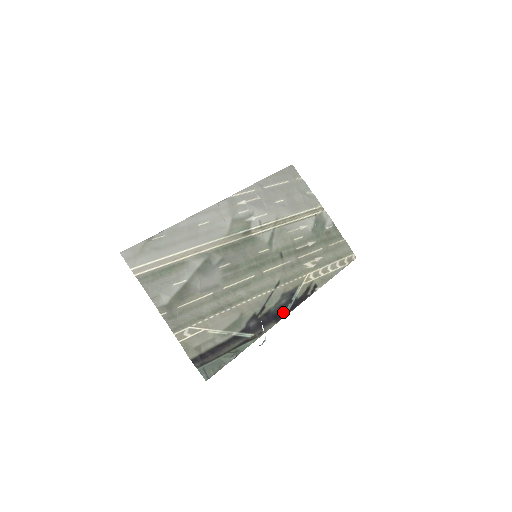
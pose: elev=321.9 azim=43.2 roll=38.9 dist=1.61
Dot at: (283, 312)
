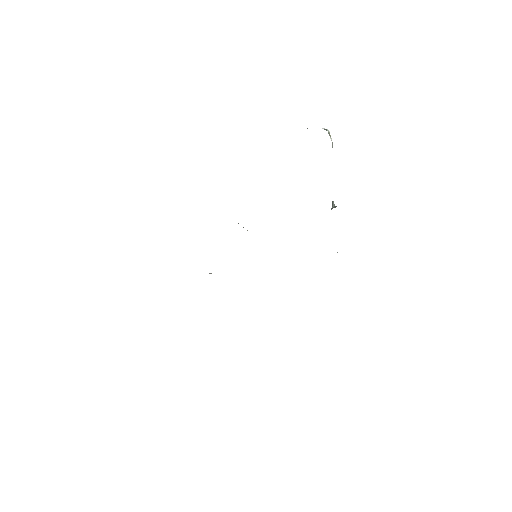
Dot at: occluded
